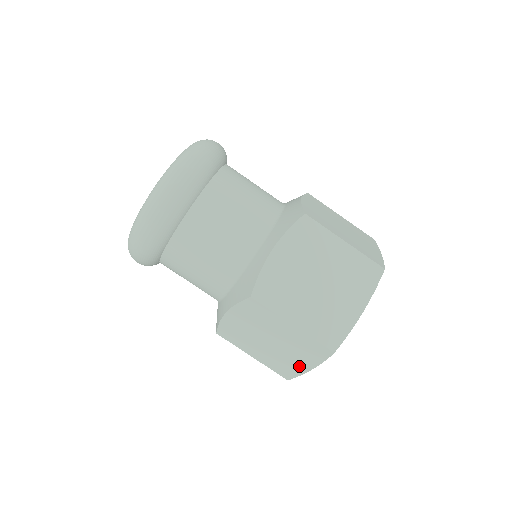
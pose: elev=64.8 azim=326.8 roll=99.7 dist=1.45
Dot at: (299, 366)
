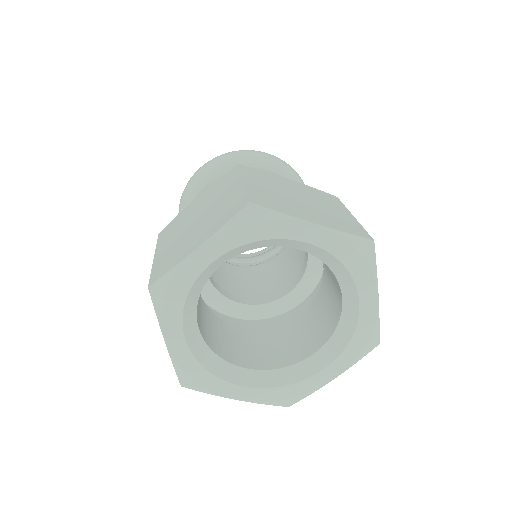
Dot at: (189, 249)
